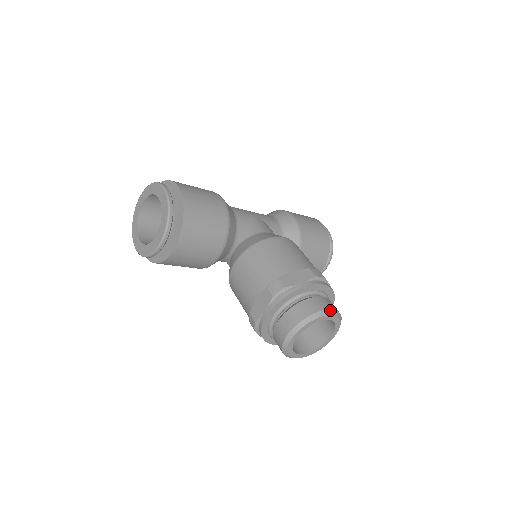
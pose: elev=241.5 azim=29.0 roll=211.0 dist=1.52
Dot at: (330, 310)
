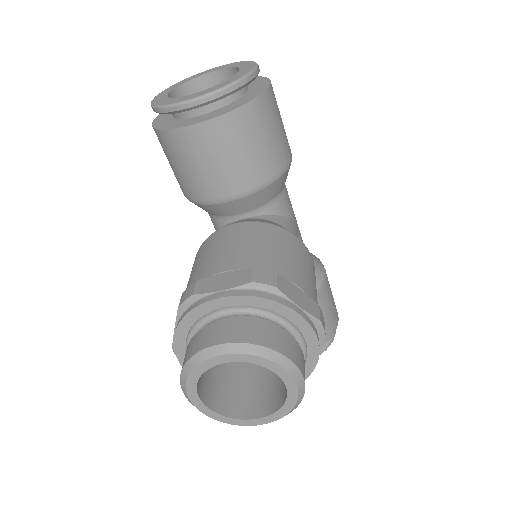
Dot at: (301, 375)
